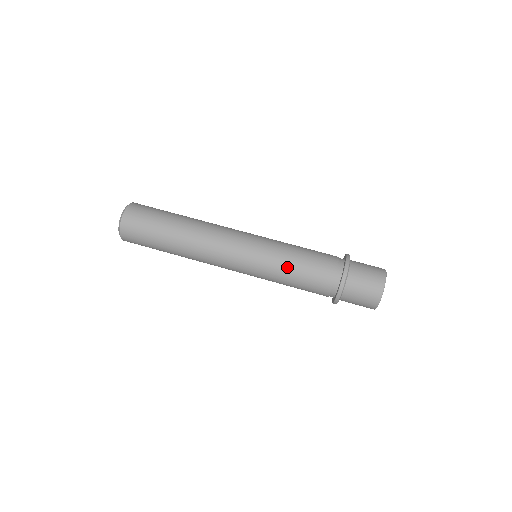
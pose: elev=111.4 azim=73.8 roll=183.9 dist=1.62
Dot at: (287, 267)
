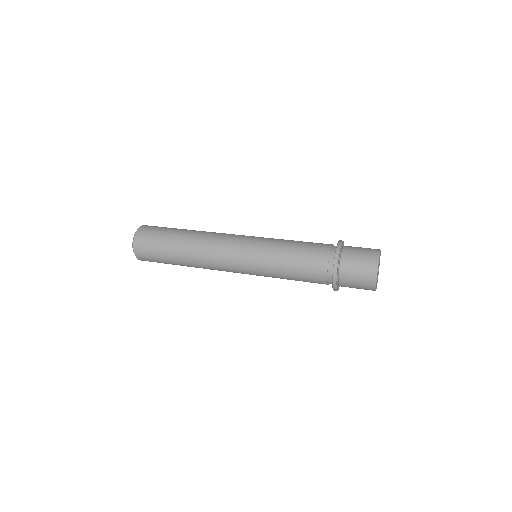
Dot at: (284, 247)
